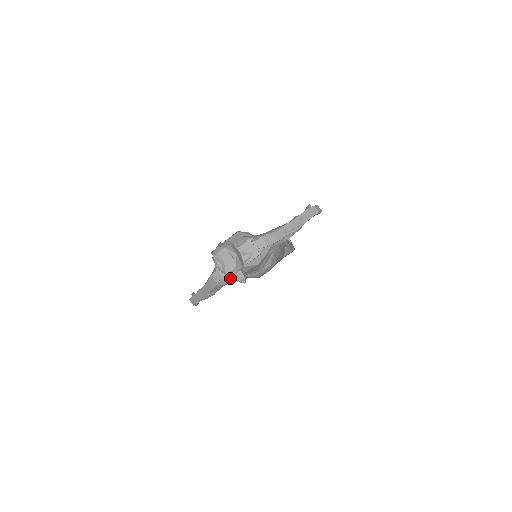
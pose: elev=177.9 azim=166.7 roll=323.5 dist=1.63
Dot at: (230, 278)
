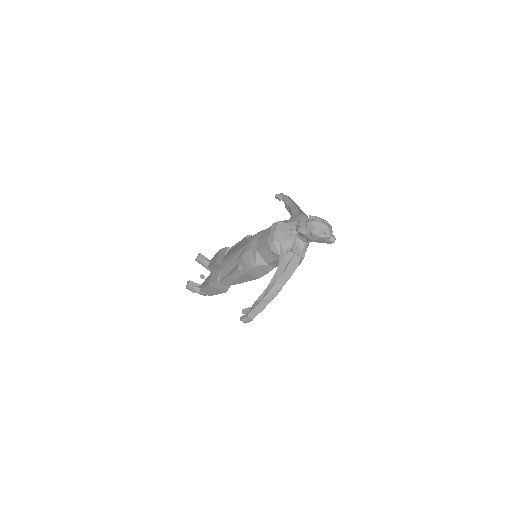
Dot at: occluded
